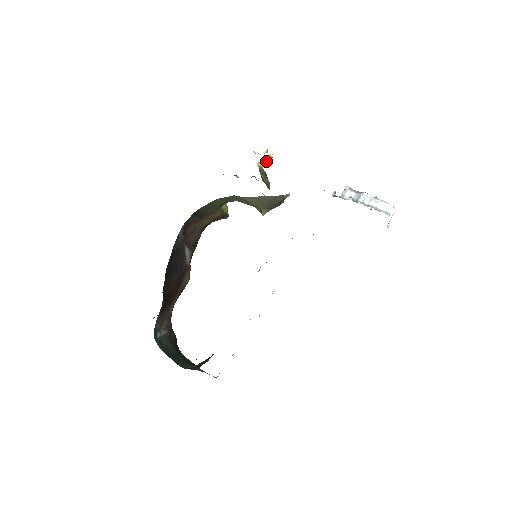
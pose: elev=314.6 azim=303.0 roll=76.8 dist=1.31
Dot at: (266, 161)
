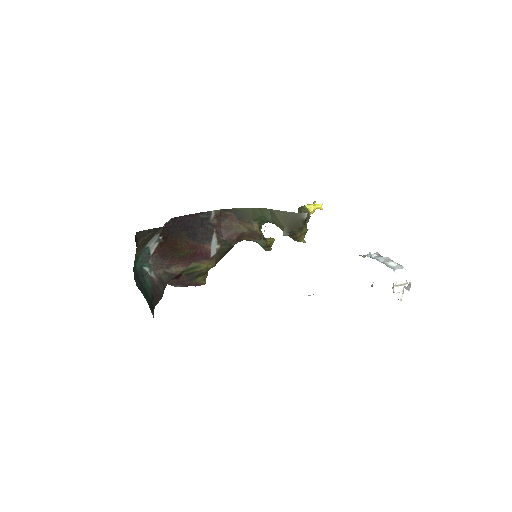
Dot at: (315, 208)
